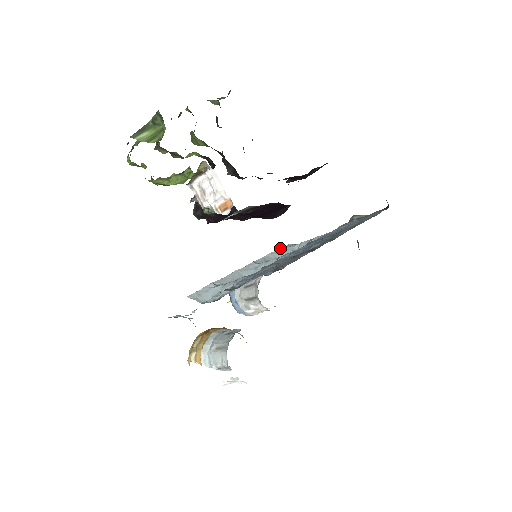
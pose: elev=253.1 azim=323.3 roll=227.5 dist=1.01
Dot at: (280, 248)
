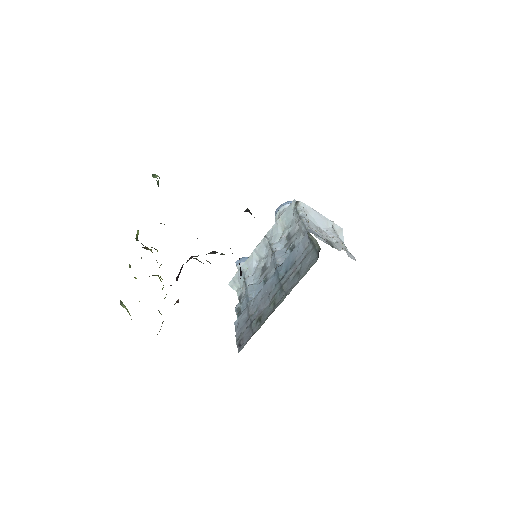
Dot at: (285, 210)
